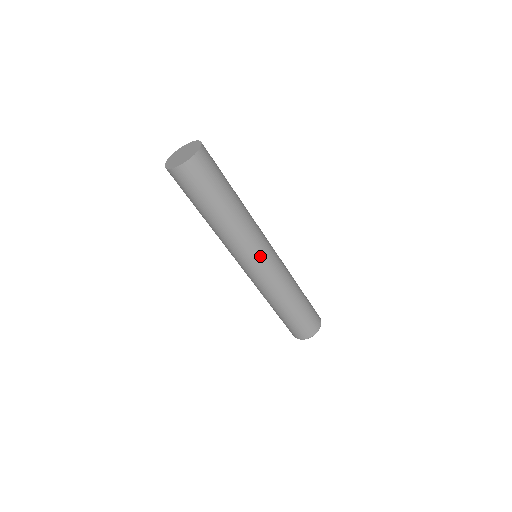
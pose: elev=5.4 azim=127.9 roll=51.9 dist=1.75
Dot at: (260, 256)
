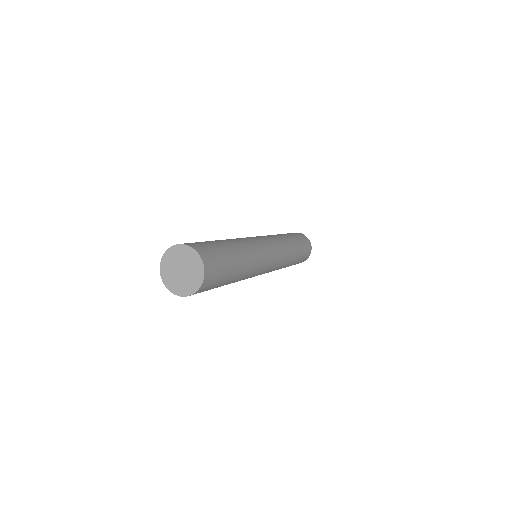
Dot at: (262, 273)
